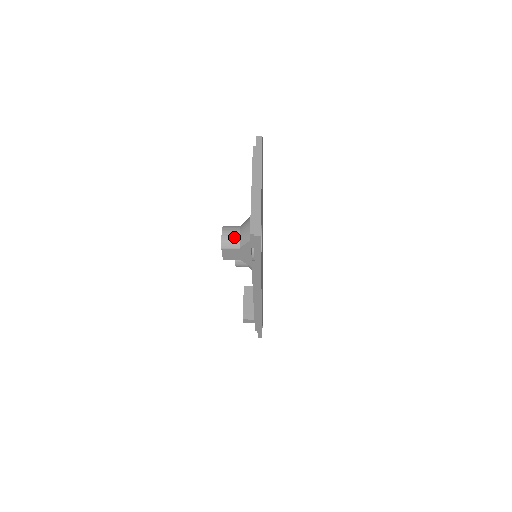
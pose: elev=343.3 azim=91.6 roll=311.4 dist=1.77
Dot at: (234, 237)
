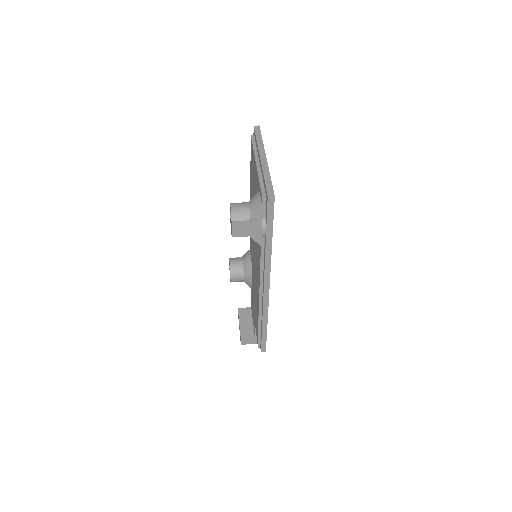
Dot at: (244, 209)
